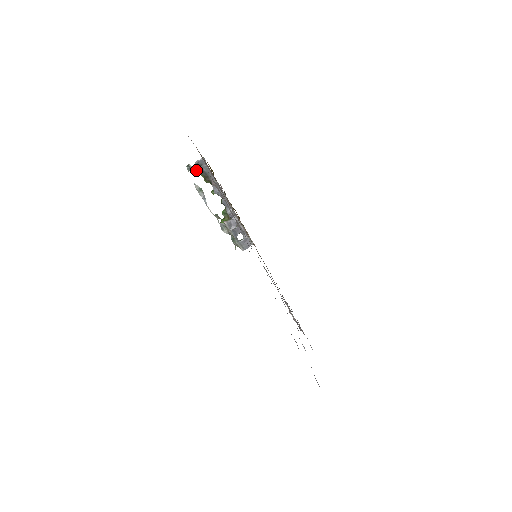
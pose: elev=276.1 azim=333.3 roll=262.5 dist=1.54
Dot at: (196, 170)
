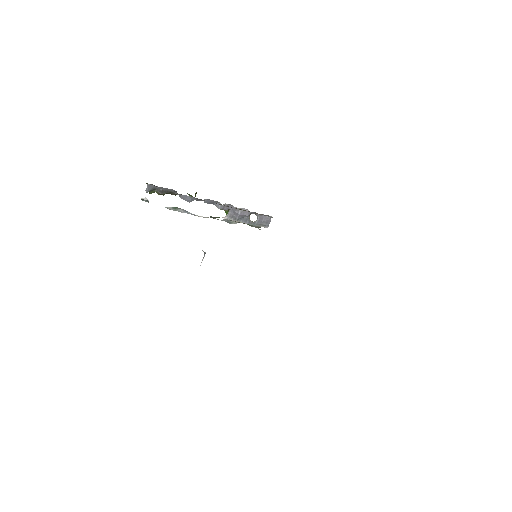
Dot at: occluded
